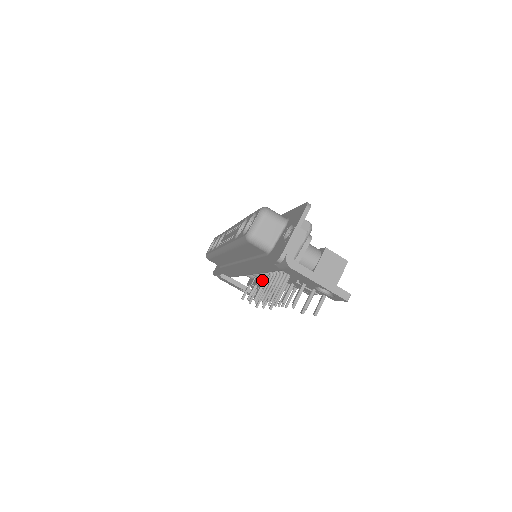
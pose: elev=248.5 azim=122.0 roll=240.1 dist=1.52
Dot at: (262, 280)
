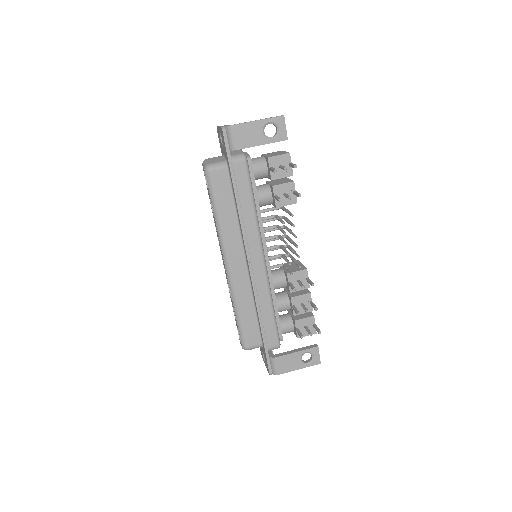
Dot at: (287, 286)
